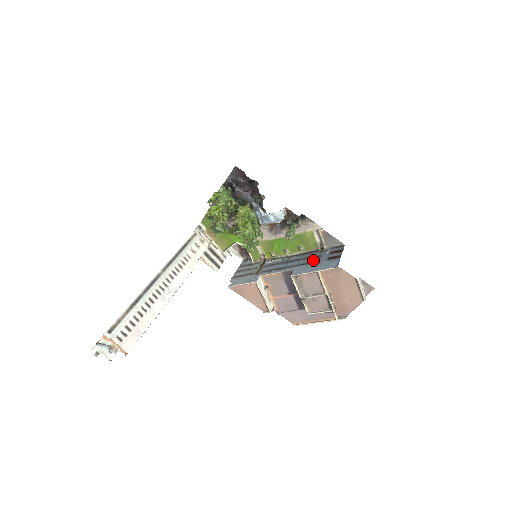
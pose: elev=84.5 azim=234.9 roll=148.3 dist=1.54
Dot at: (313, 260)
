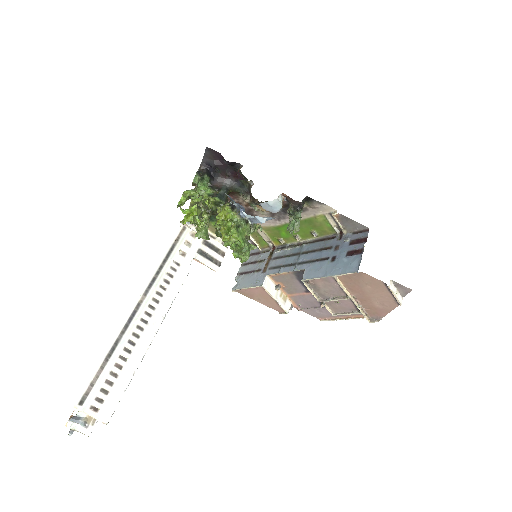
Dot at: (329, 254)
